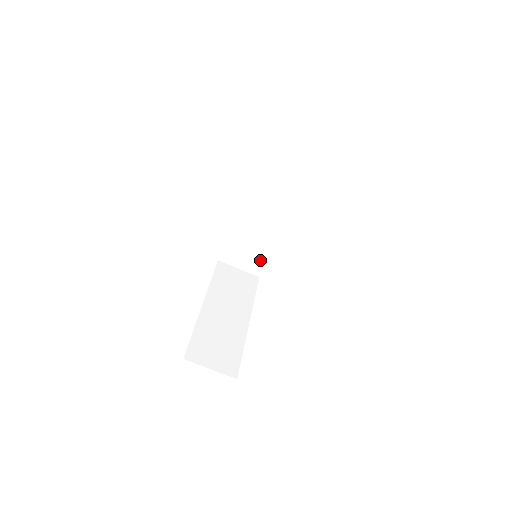
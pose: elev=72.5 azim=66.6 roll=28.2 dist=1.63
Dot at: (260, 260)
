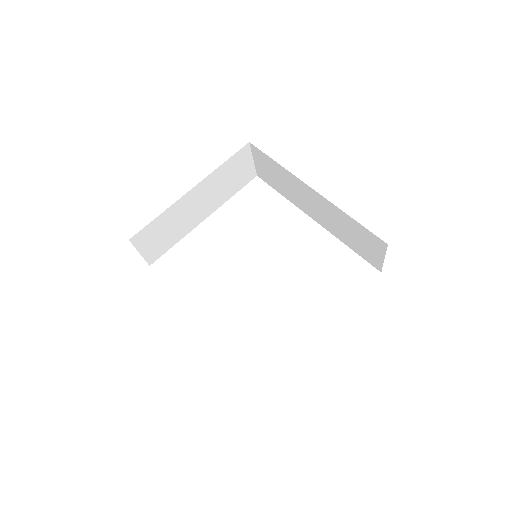
Dot at: (272, 182)
